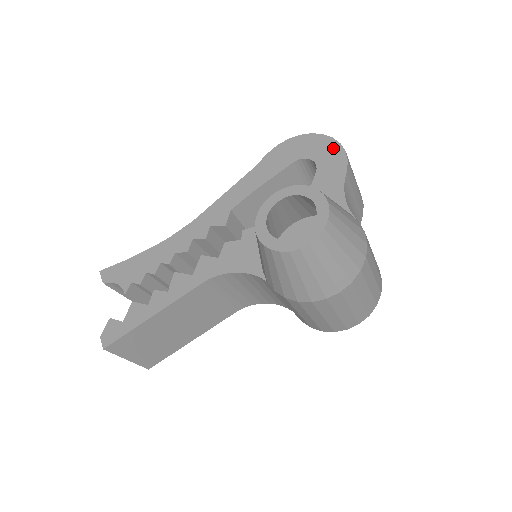
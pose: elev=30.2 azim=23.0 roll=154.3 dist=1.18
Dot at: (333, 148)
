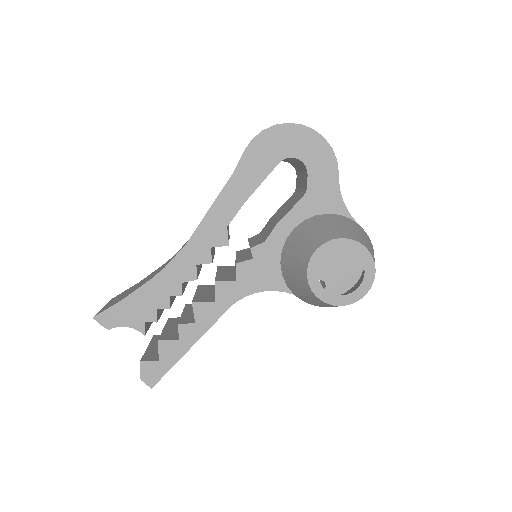
Dot at: (318, 144)
